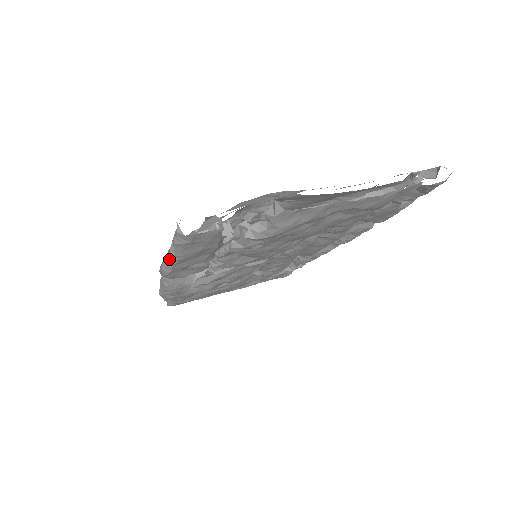
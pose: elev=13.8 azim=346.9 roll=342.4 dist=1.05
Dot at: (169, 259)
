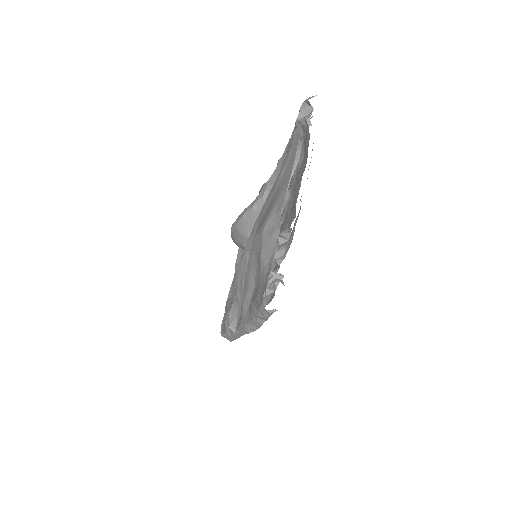
Dot at: occluded
